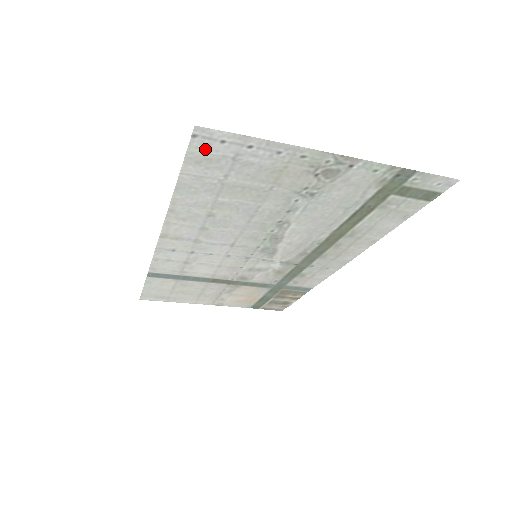
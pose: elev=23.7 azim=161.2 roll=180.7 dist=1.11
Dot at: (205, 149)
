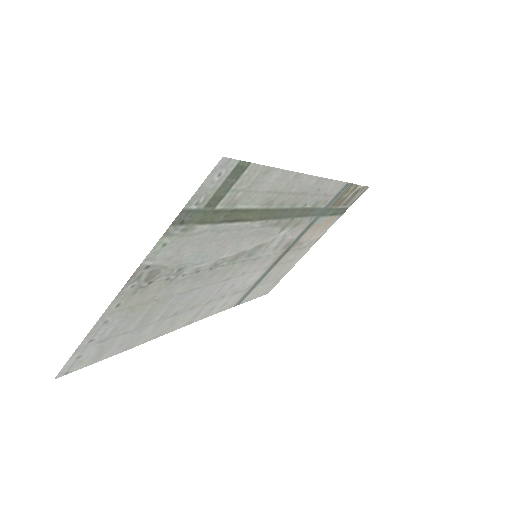
Dot at: (85, 360)
